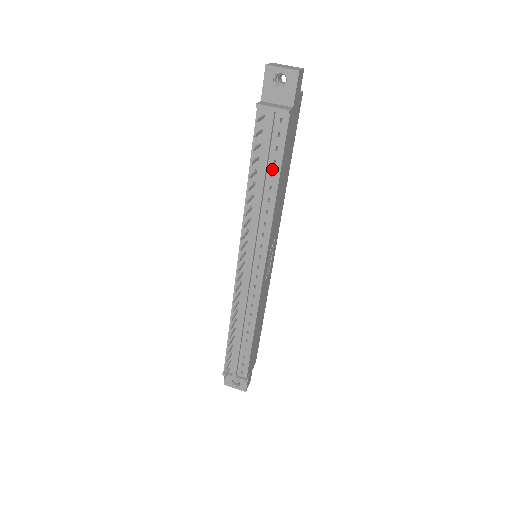
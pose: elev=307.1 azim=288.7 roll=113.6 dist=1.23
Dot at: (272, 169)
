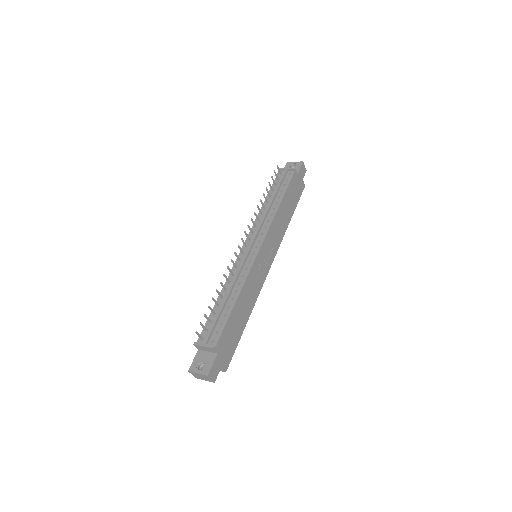
Dot at: (280, 194)
